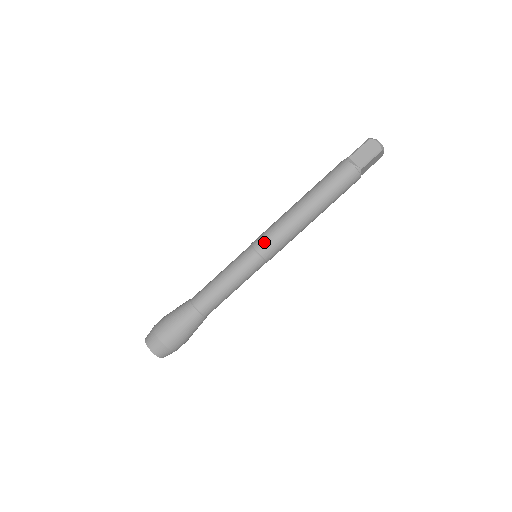
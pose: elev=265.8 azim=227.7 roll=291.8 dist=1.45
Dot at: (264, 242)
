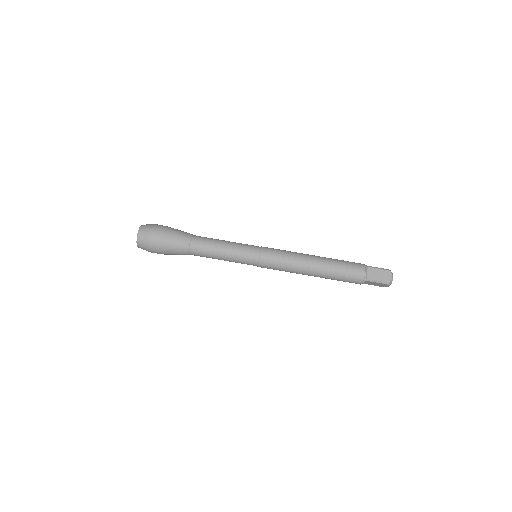
Dot at: (270, 255)
